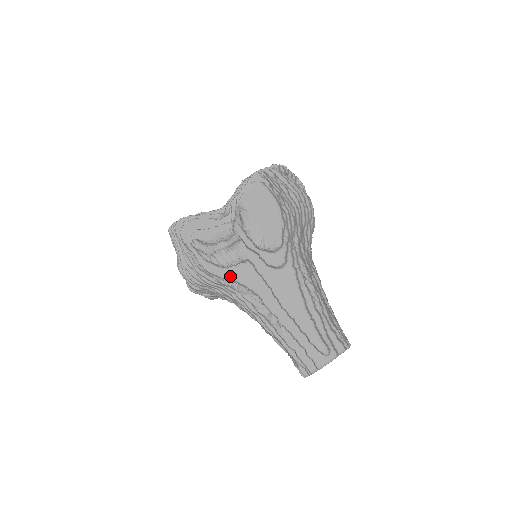
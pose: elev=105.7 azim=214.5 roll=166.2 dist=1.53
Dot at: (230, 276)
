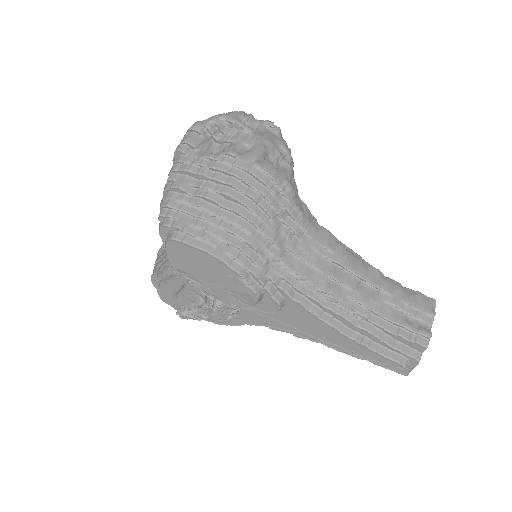
Dot at: (242, 322)
